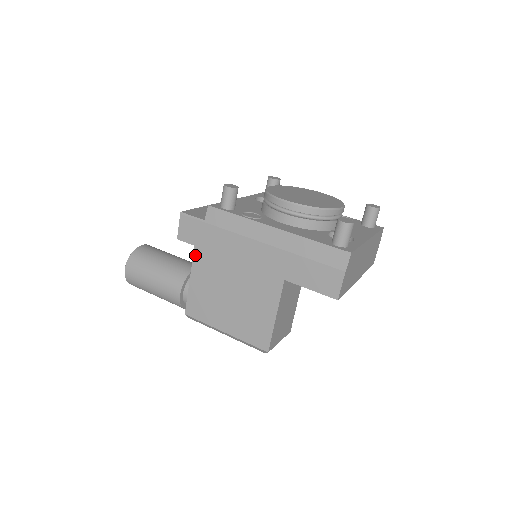
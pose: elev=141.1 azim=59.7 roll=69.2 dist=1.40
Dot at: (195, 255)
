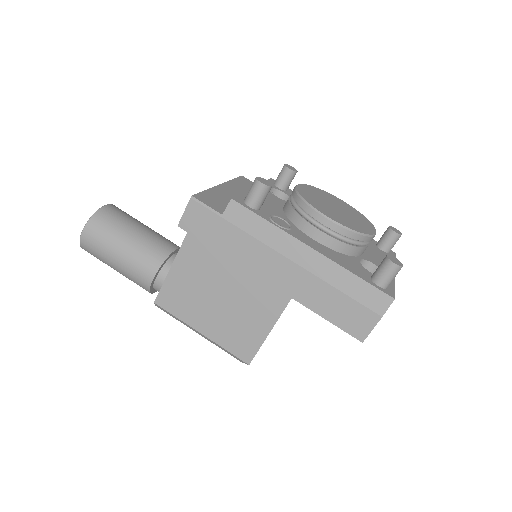
Dot at: (186, 241)
